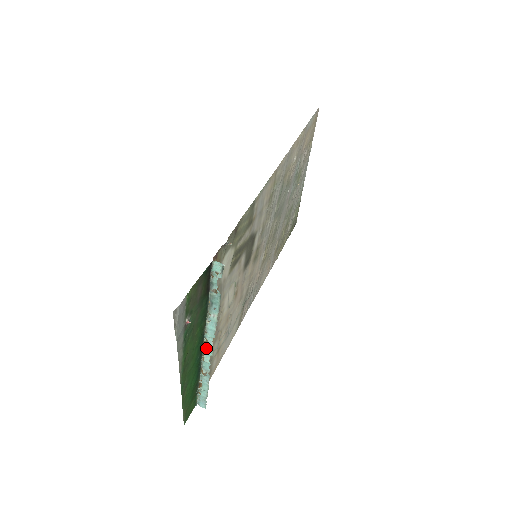
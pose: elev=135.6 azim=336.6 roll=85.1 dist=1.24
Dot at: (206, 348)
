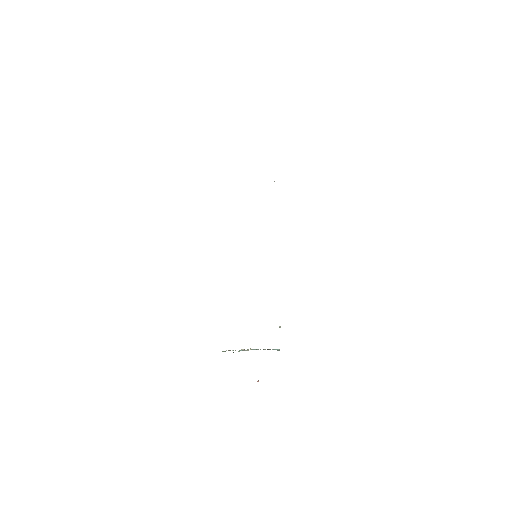
Dot at: (242, 350)
